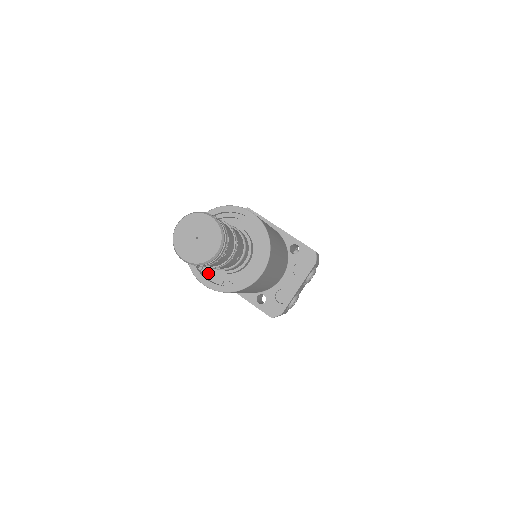
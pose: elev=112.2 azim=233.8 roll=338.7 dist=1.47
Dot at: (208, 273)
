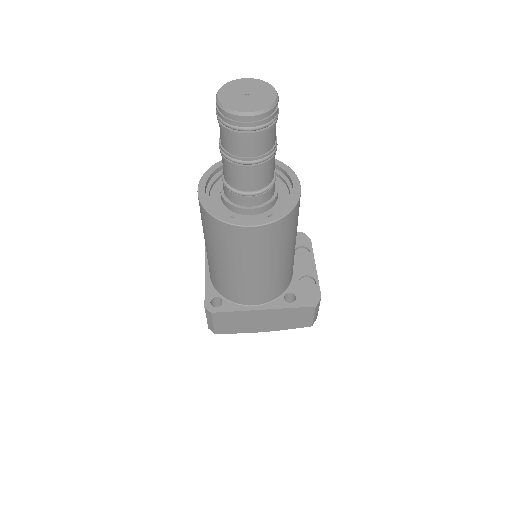
Dot at: occluded
